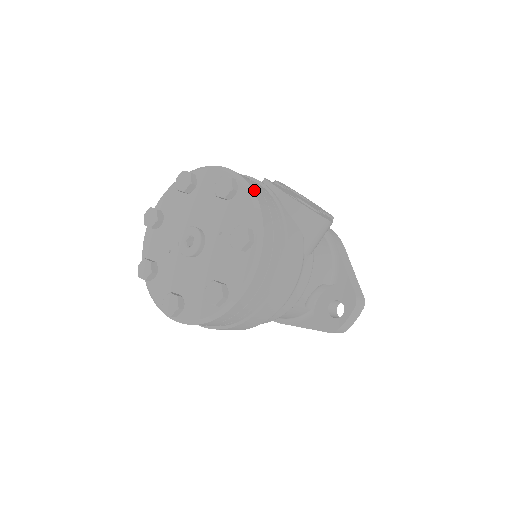
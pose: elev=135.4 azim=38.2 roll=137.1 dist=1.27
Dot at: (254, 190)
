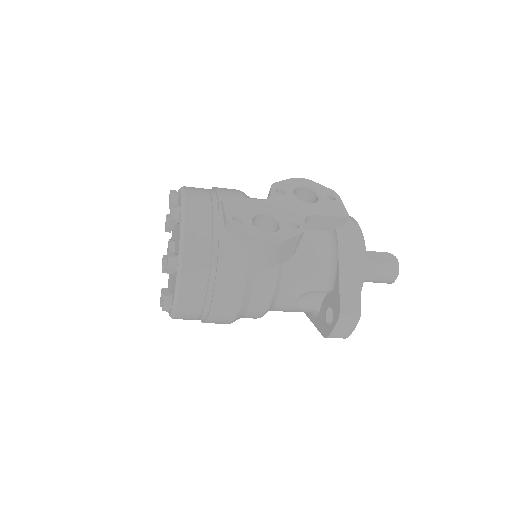
Dot at: (187, 219)
